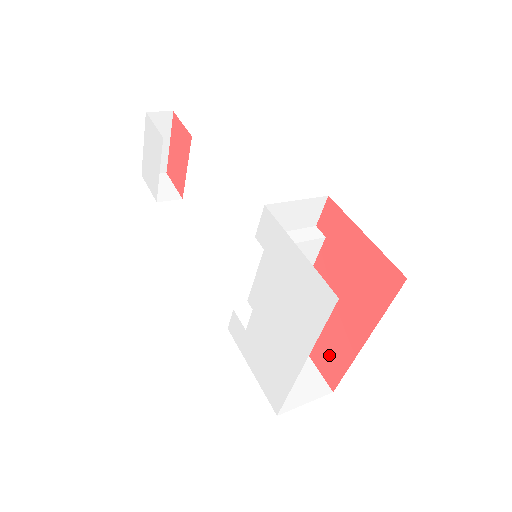
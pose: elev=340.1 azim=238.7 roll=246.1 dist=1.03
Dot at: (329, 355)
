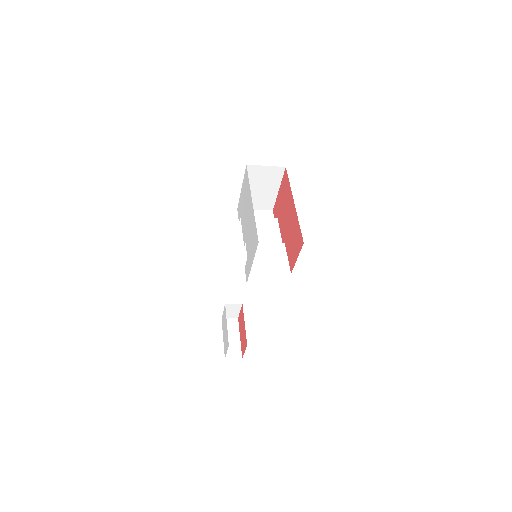
Dot at: (296, 238)
